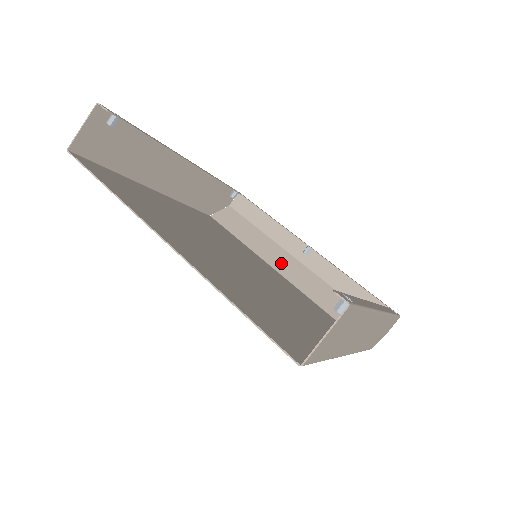
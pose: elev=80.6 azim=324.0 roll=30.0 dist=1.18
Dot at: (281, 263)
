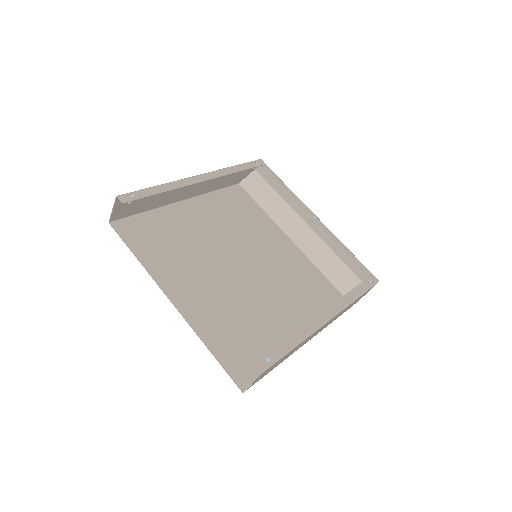
Dot at: (293, 229)
